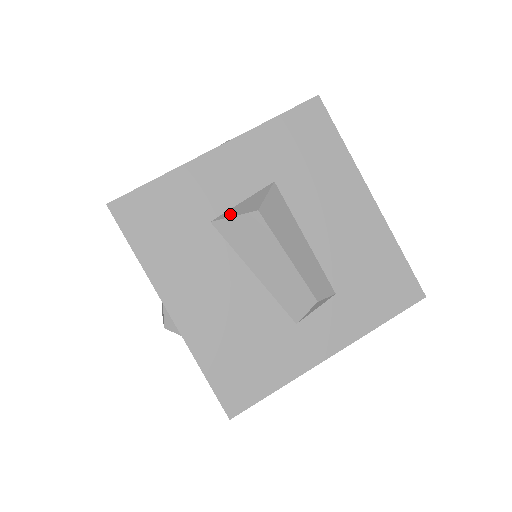
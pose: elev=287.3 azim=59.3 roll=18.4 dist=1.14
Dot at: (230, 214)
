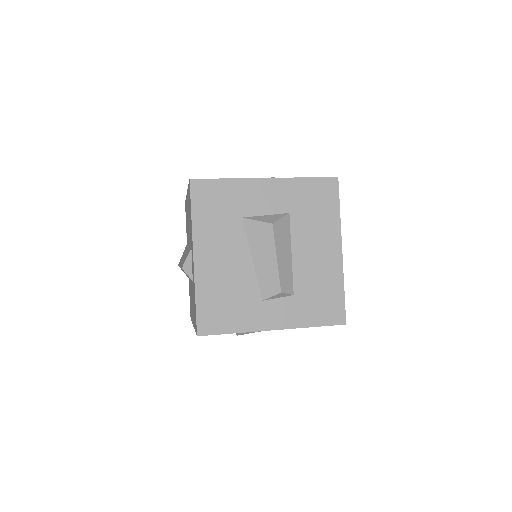
Dot at: (256, 218)
